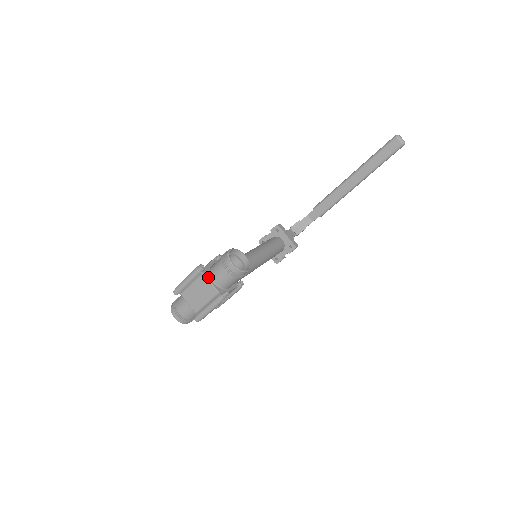
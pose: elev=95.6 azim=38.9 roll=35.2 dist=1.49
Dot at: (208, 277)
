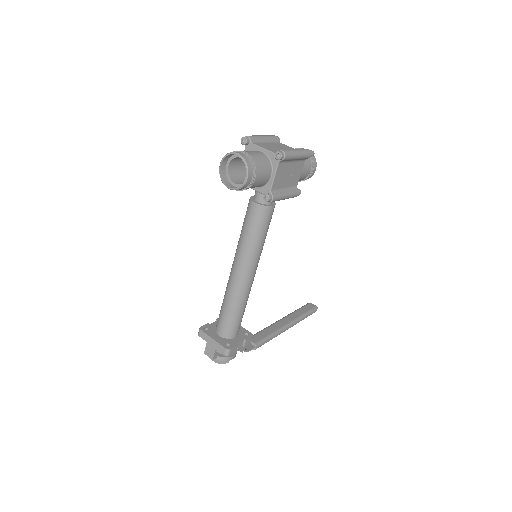
Dot at: occluded
